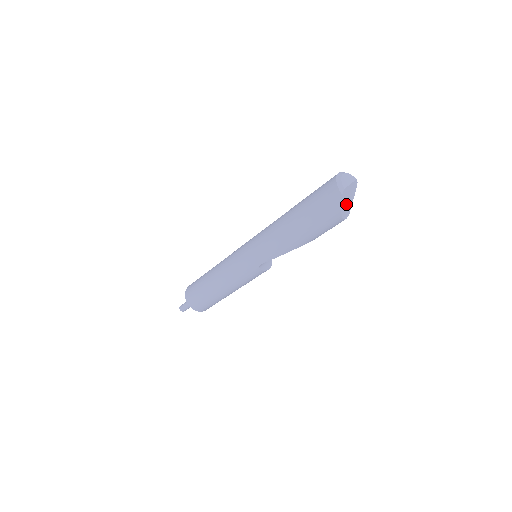
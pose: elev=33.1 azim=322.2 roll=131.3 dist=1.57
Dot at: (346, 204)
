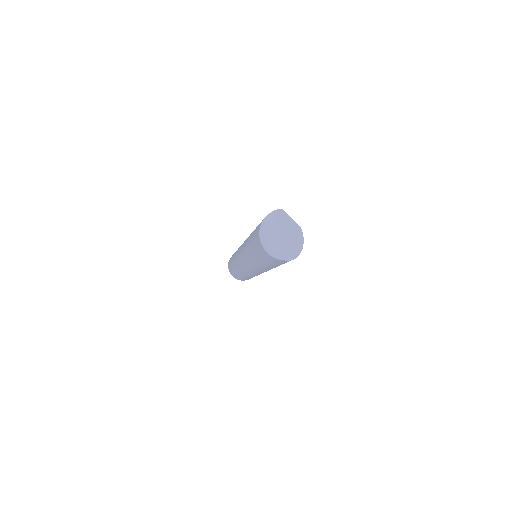
Dot at: (293, 241)
